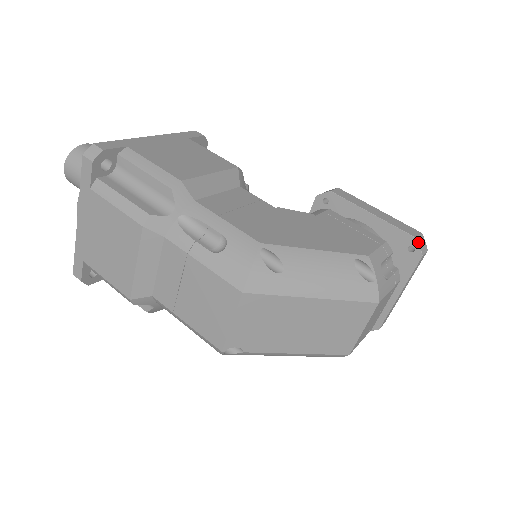
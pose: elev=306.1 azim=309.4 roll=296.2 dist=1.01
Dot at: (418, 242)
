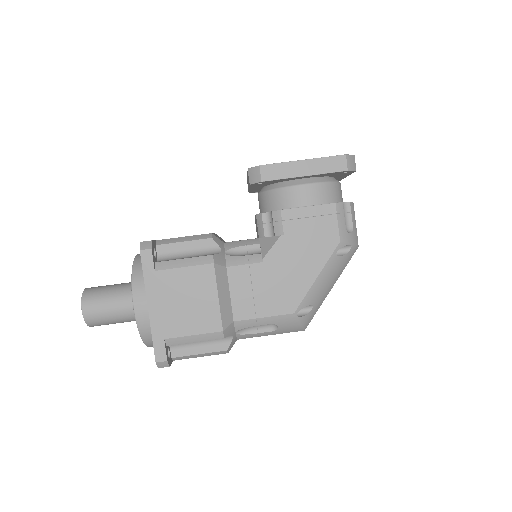
Dot at: (350, 171)
